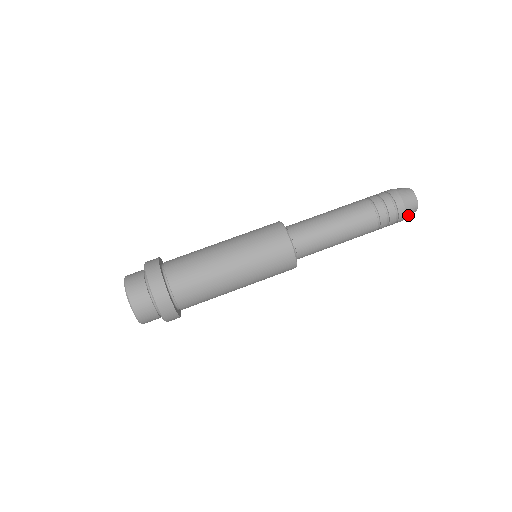
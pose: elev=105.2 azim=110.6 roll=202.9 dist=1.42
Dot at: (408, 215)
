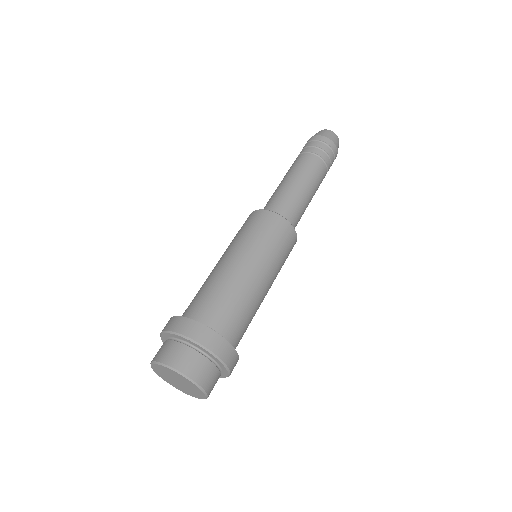
Dot at: (337, 153)
